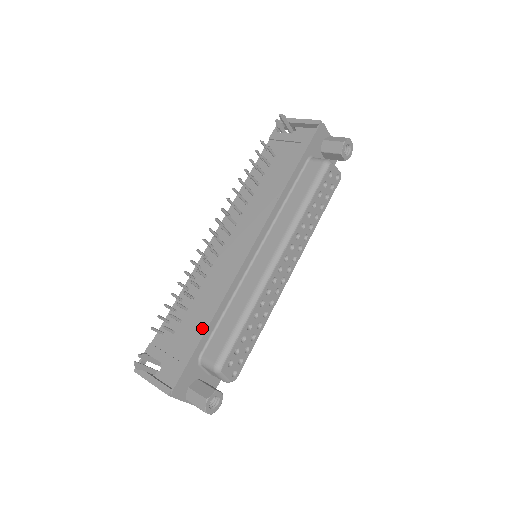
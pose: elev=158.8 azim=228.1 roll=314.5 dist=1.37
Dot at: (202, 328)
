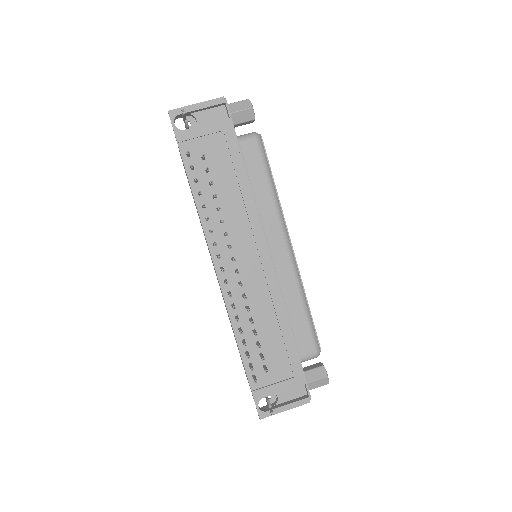
Dot at: (290, 343)
